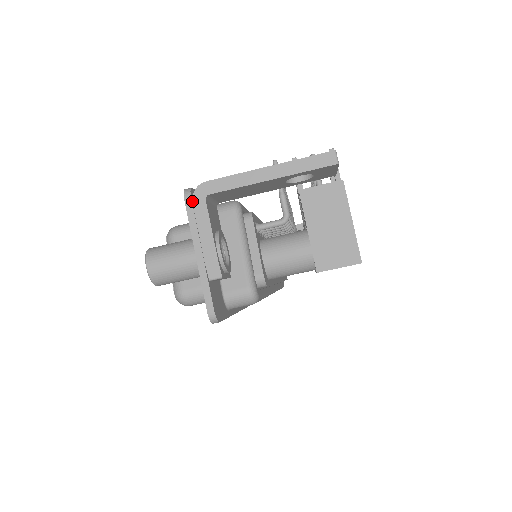
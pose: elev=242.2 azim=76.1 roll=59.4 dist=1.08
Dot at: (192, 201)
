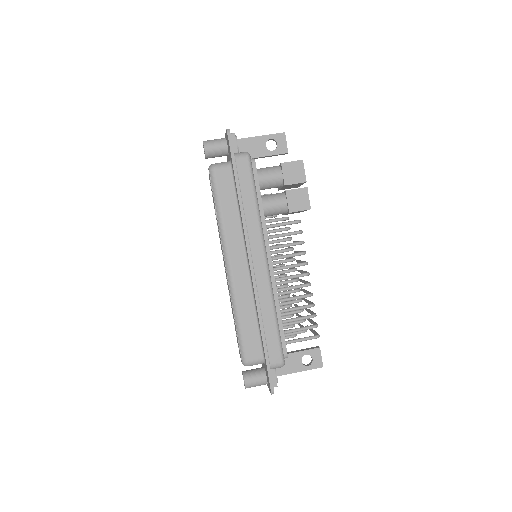
Dot at: occluded
